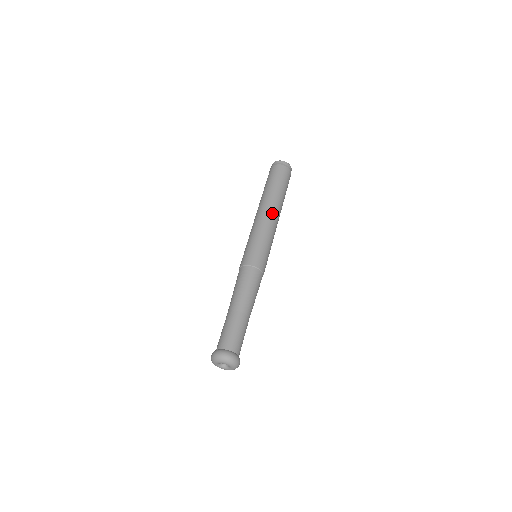
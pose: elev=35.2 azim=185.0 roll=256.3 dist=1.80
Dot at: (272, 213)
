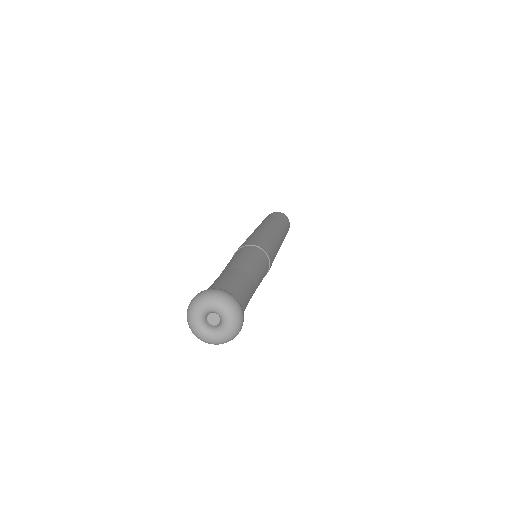
Dot at: (268, 226)
